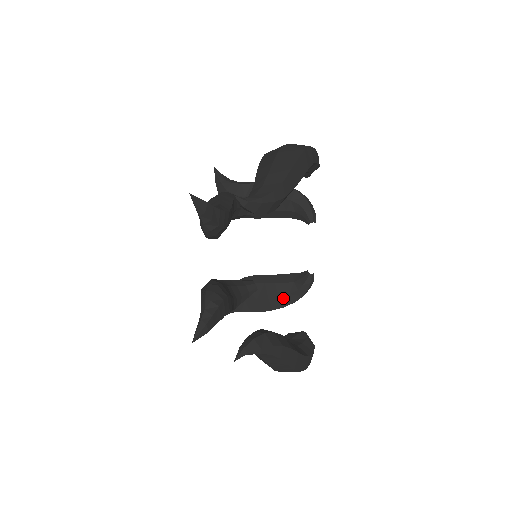
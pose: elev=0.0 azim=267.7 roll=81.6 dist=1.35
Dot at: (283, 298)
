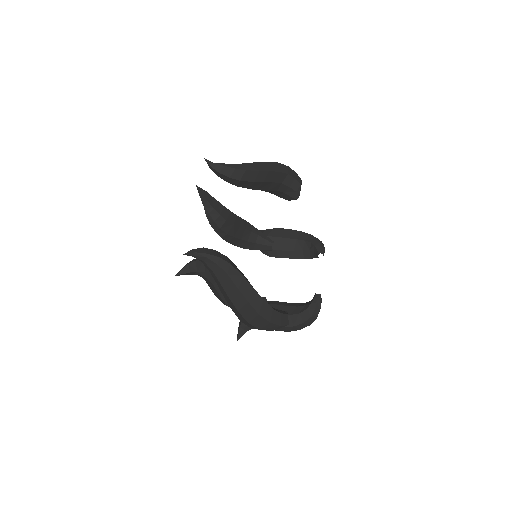
Dot at: (293, 317)
